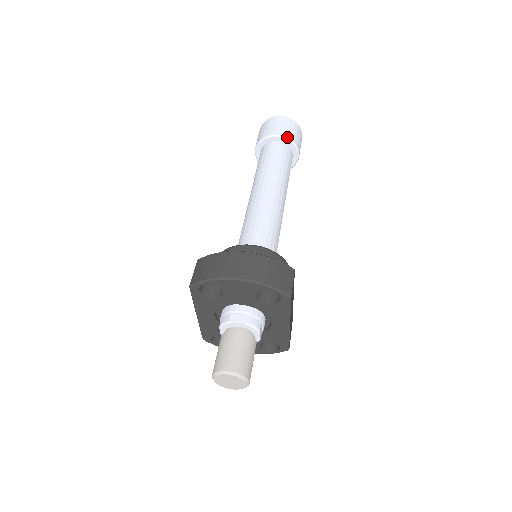
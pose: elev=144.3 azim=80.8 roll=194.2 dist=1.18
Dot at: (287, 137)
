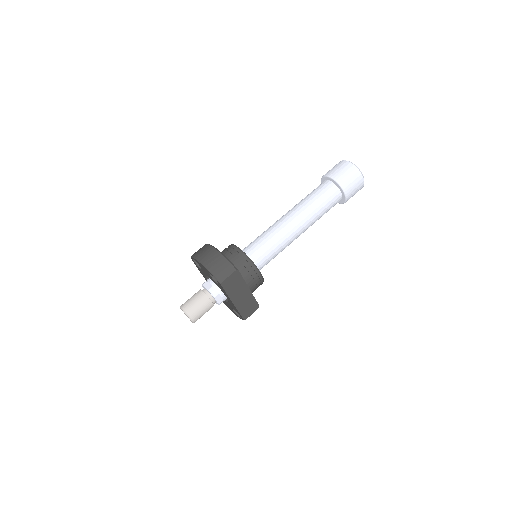
Dot at: (336, 180)
